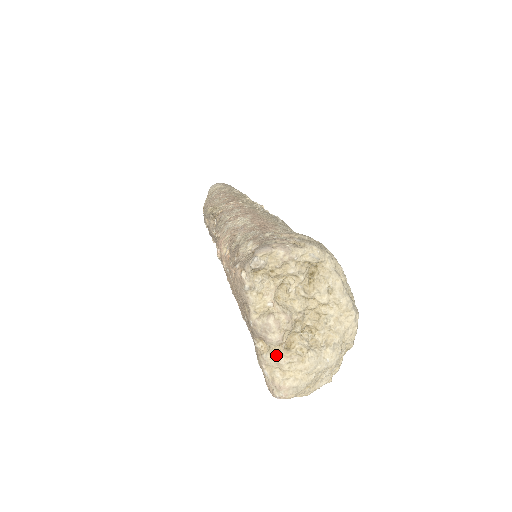
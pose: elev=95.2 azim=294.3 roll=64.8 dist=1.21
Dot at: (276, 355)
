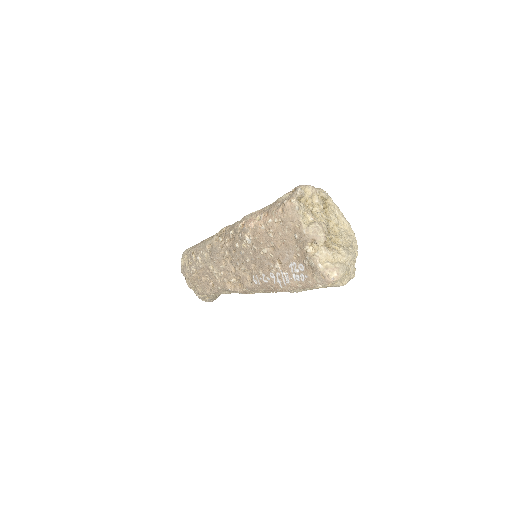
Dot at: (324, 249)
